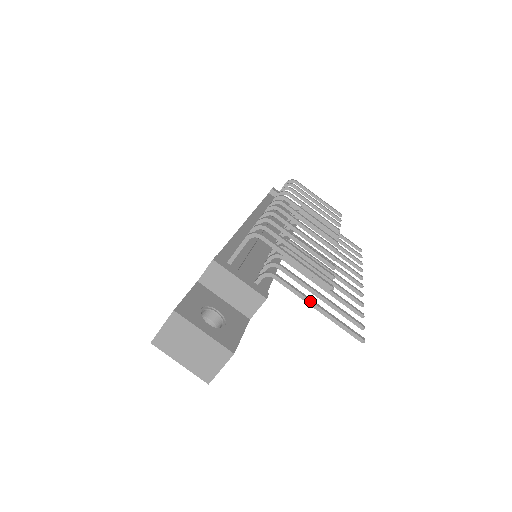
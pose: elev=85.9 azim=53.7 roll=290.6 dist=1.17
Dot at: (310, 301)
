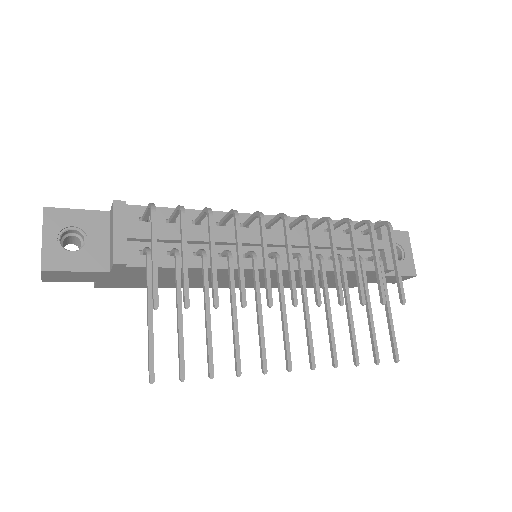
Dot at: (148, 303)
